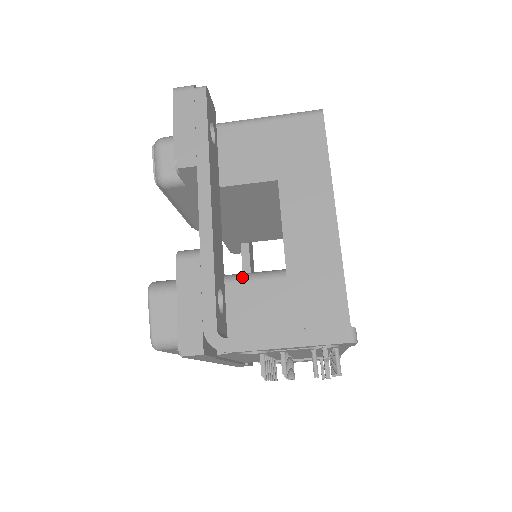
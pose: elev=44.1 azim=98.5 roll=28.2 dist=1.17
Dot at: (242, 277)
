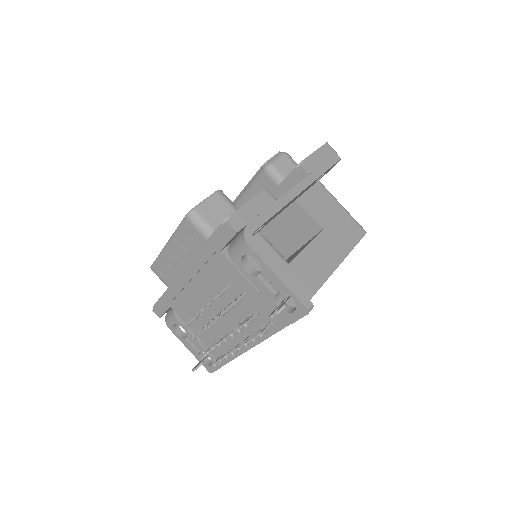
Dot at: (267, 240)
